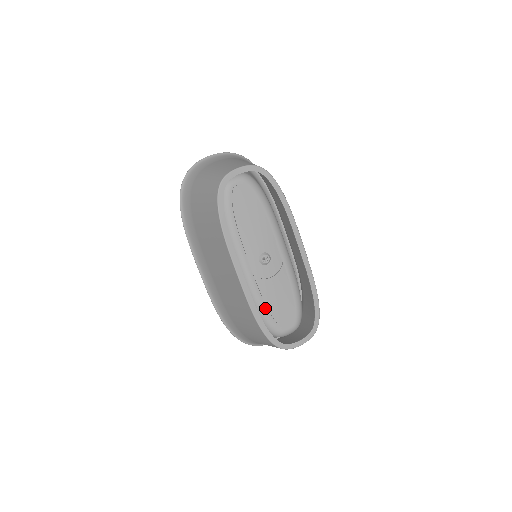
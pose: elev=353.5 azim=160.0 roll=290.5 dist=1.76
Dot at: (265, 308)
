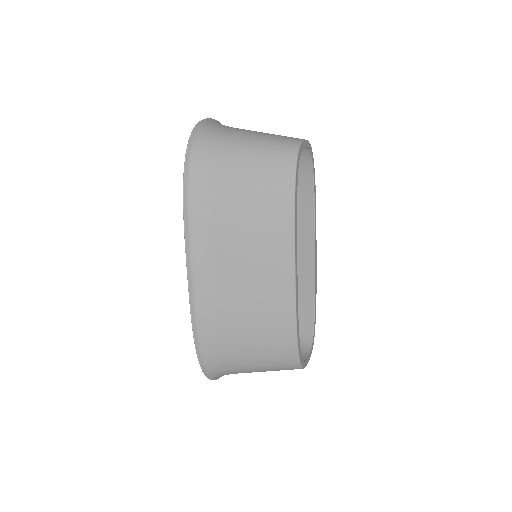
Dot at: occluded
